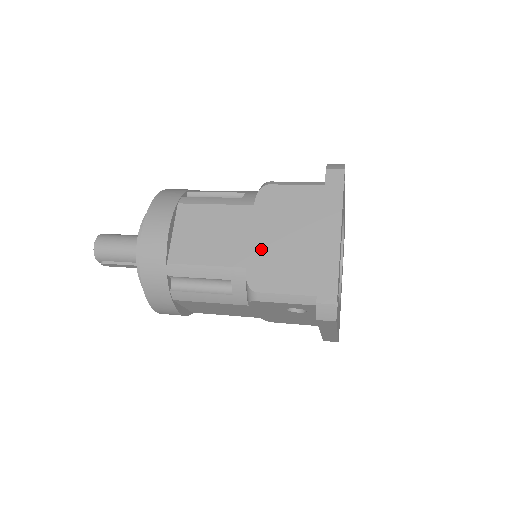
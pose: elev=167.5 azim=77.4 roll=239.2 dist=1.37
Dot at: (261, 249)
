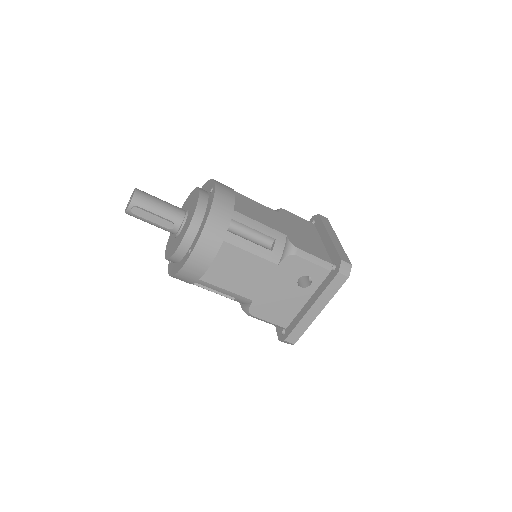
Dot at: (292, 232)
